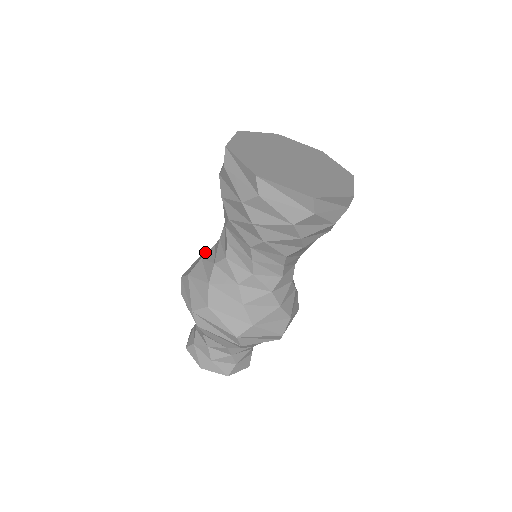
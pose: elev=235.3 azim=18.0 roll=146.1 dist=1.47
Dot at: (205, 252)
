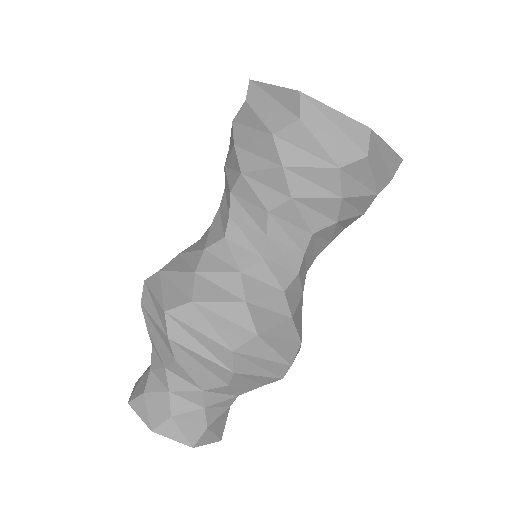
Dot at: (170, 268)
